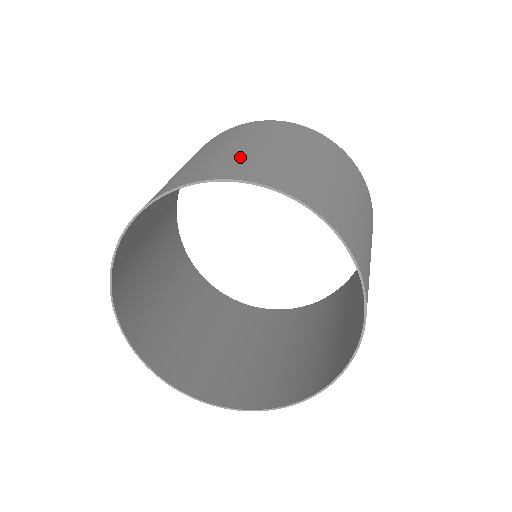
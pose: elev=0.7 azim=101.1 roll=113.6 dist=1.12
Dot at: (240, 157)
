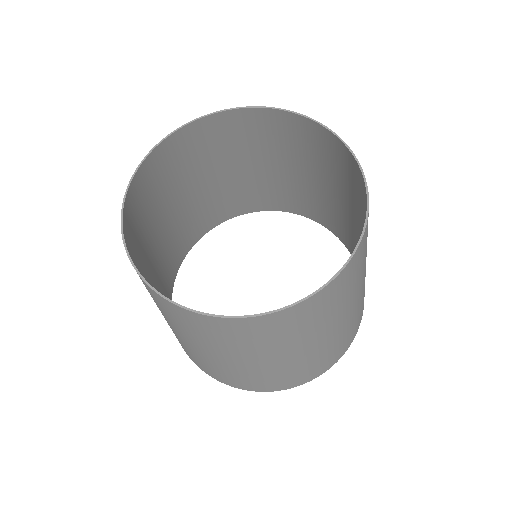
Dot at: (251, 143)
